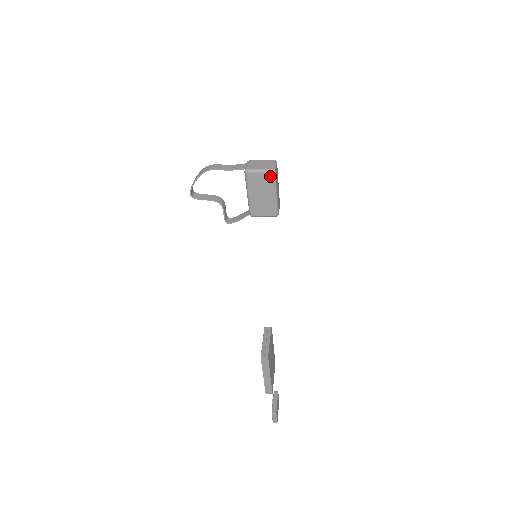
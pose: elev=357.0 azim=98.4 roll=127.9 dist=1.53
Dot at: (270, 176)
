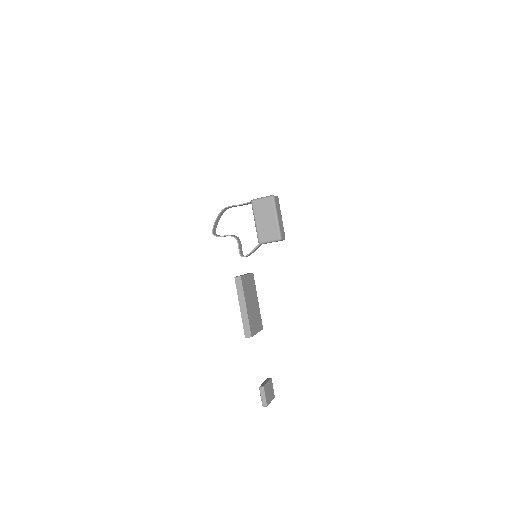
Dot at: (270, 201)
